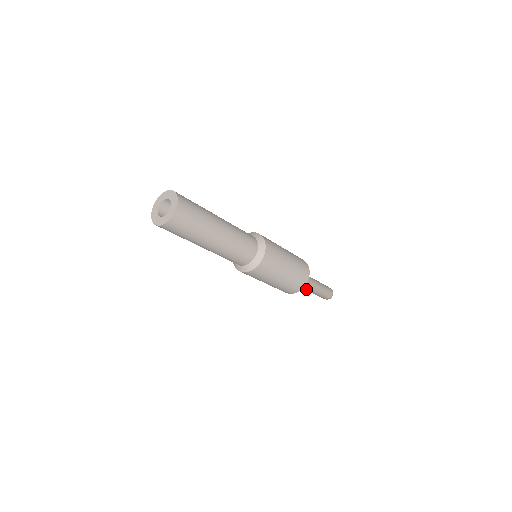
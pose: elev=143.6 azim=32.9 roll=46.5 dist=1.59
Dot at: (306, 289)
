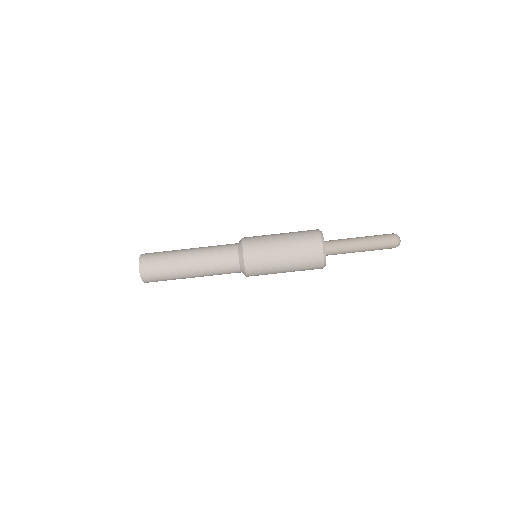
Dot at: (350, 250)
